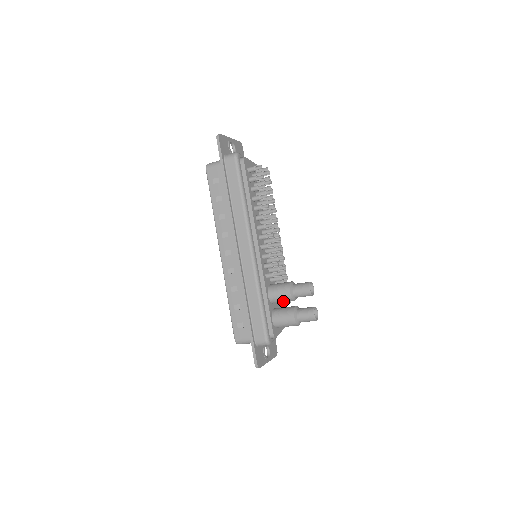
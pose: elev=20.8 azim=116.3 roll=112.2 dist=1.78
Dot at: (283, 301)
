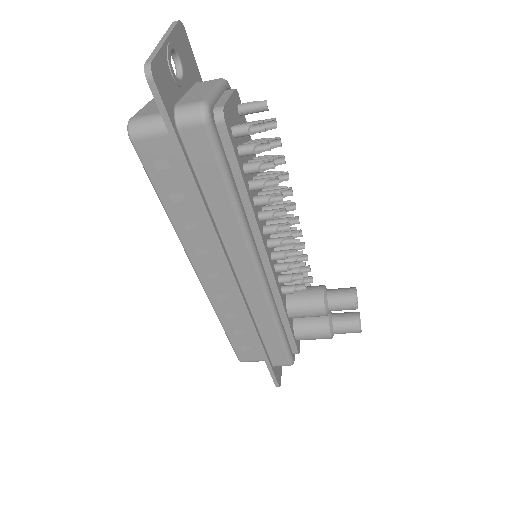
Dot at: occluded
